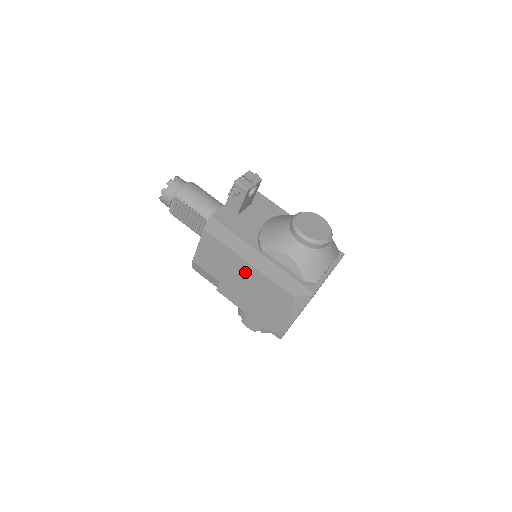
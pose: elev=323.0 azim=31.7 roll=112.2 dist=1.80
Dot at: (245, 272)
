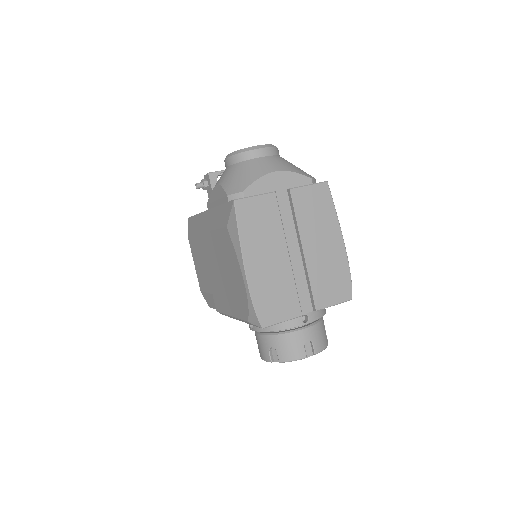
Dot at: (209, 249)
